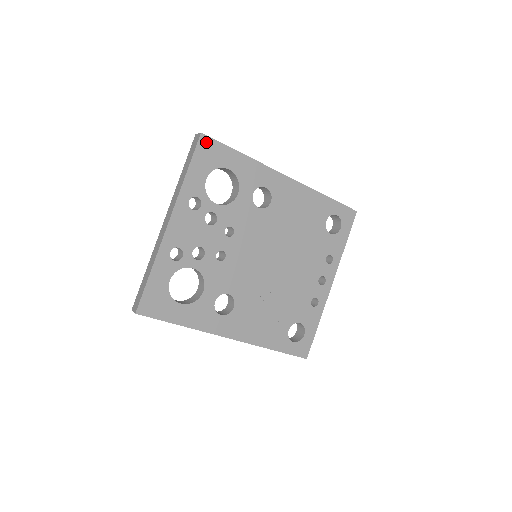
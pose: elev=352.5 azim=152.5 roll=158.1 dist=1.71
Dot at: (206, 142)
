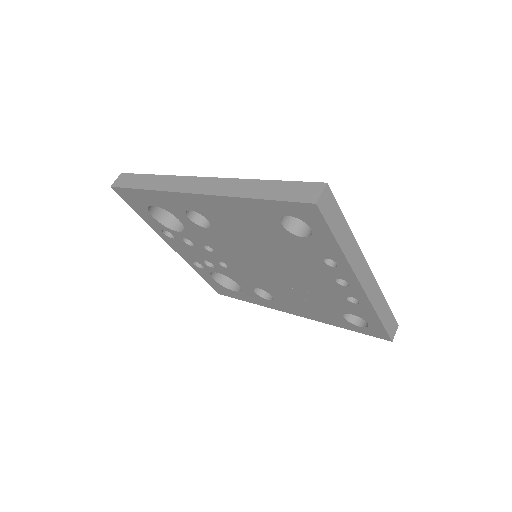
Dot at: (121, 192)
